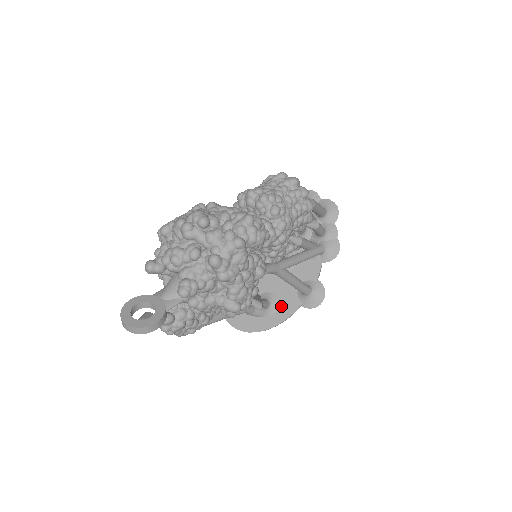
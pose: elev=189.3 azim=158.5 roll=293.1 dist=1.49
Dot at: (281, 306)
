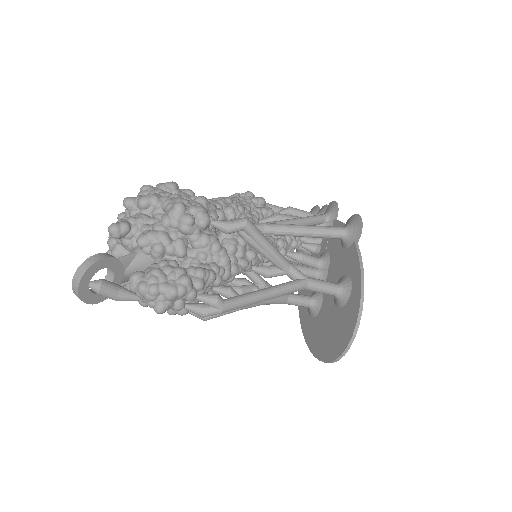
Dot at: (348, 271)
